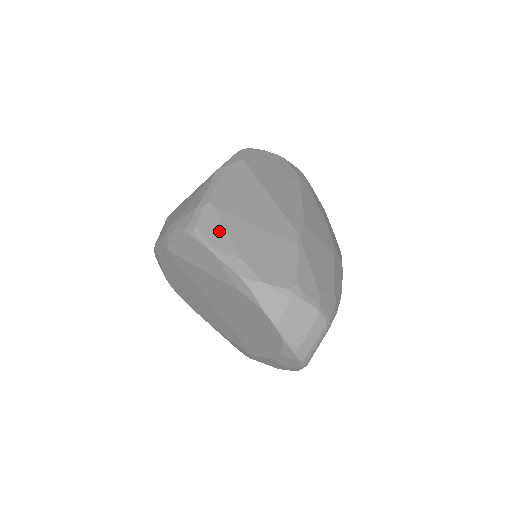
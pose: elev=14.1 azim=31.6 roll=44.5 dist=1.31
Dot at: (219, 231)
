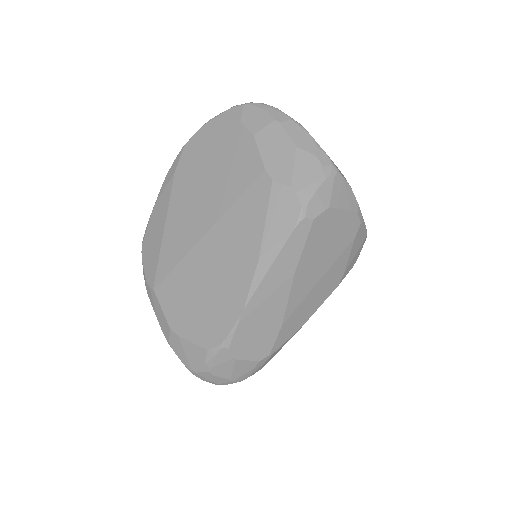
Dot at: occluded
